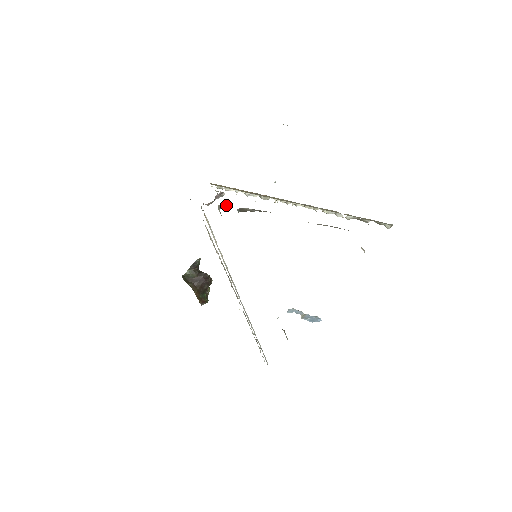
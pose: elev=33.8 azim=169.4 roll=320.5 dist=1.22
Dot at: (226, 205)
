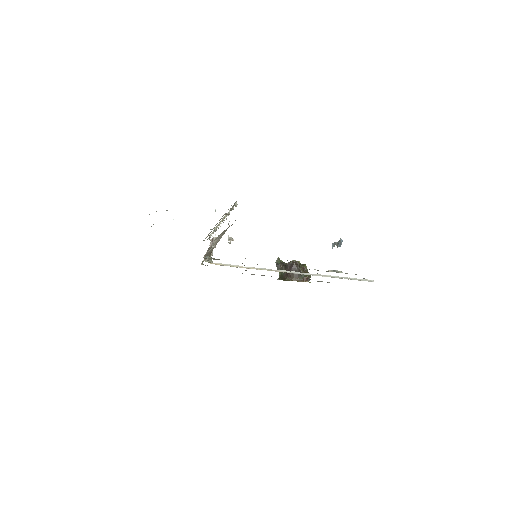
Dot at: occluded
